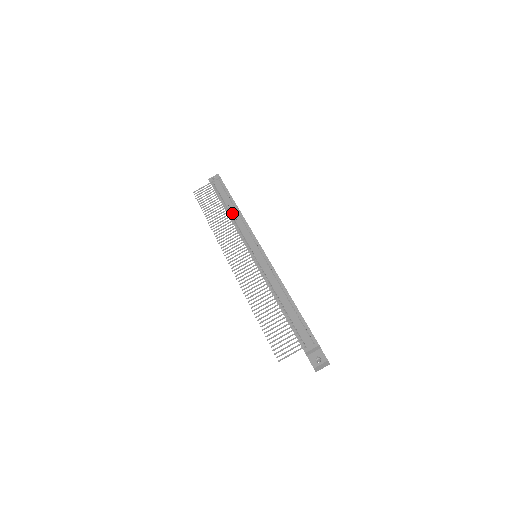
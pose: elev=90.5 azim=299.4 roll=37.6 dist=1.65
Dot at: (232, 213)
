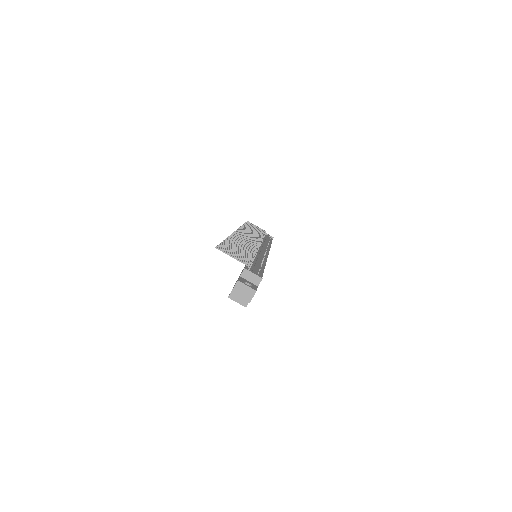
Dot at: (264, 241)
